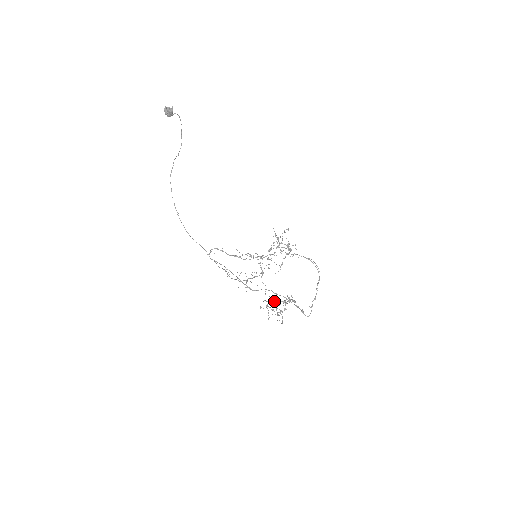
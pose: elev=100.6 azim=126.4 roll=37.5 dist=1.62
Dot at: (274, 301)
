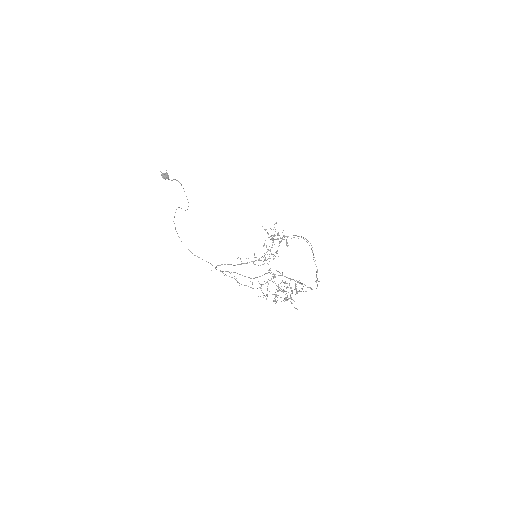
Dot at: (278, 285)
